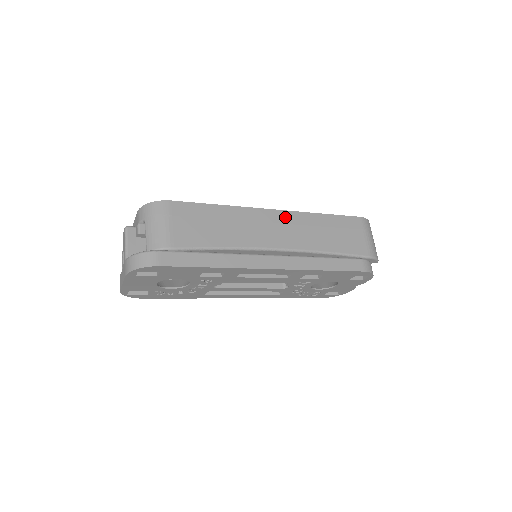
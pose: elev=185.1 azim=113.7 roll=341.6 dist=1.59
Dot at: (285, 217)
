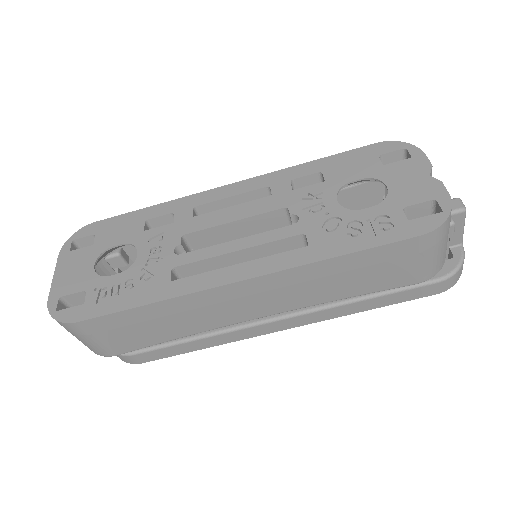
Dot at: occluded
